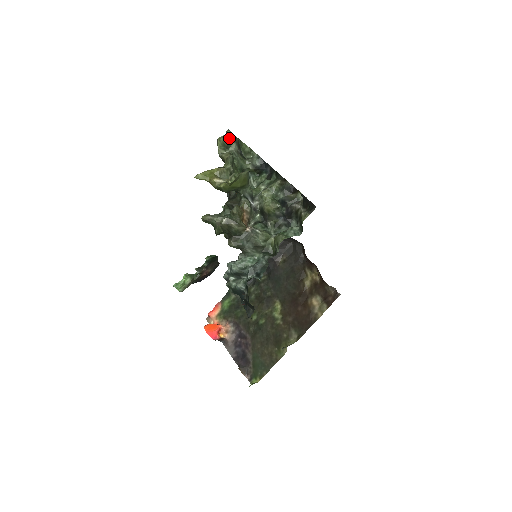
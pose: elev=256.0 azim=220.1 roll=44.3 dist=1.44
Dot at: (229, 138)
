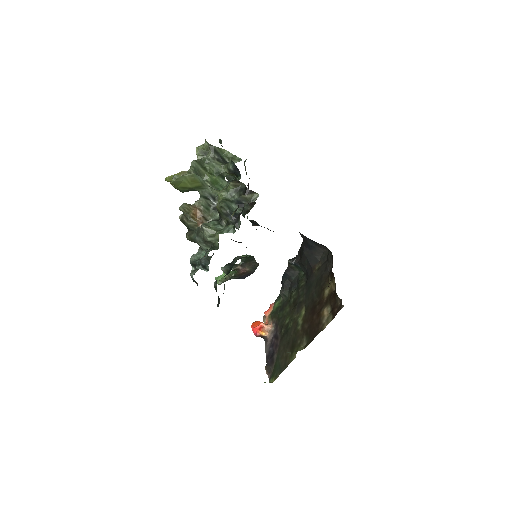
Dot at: (206, 146)
